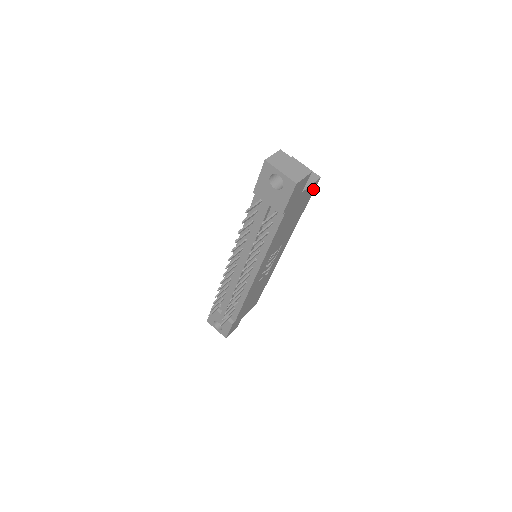
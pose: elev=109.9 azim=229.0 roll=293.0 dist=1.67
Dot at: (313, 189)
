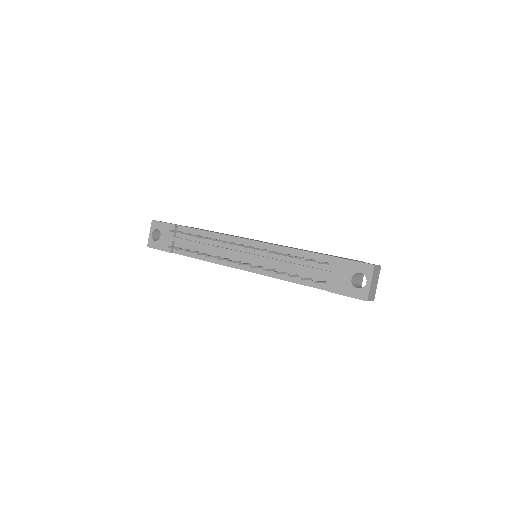
Dot at: occluded
